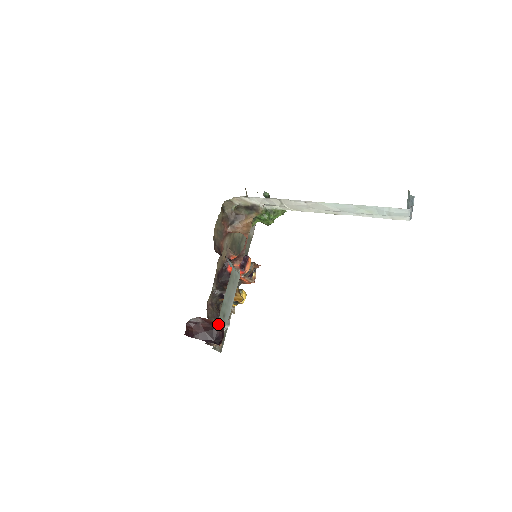
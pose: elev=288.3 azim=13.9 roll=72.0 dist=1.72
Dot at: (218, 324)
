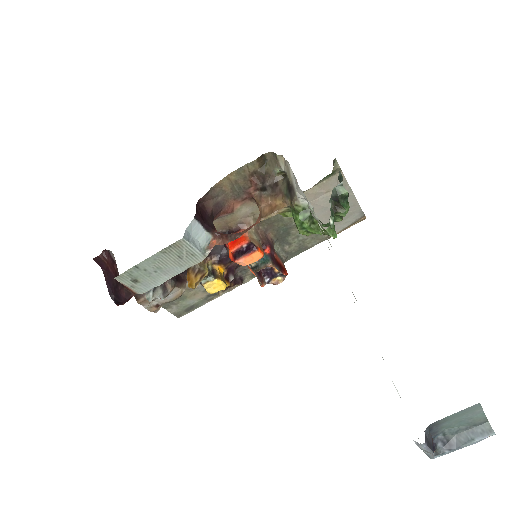
Dot at: (121, 283)
